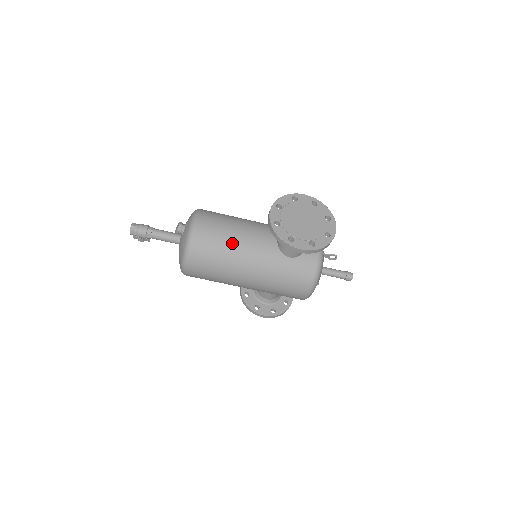
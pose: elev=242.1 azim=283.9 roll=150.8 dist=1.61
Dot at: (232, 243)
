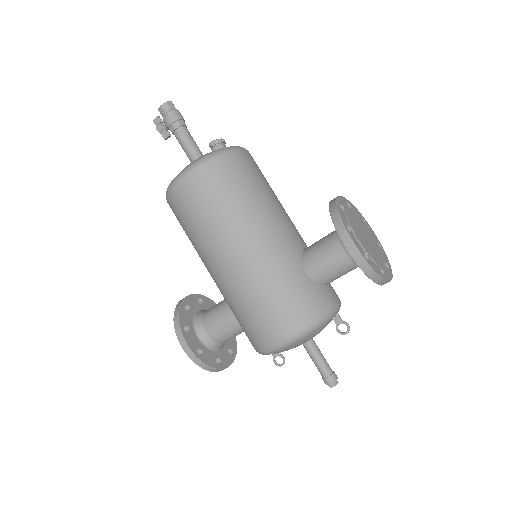
Dot at: (262, 198)
